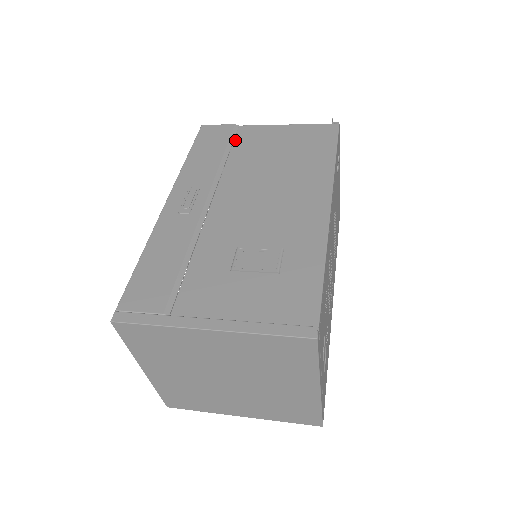
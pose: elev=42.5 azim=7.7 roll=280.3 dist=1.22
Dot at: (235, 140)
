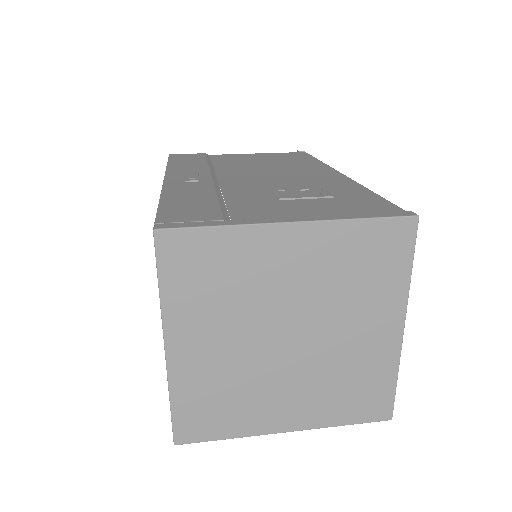
Dot at: (212, 159)
